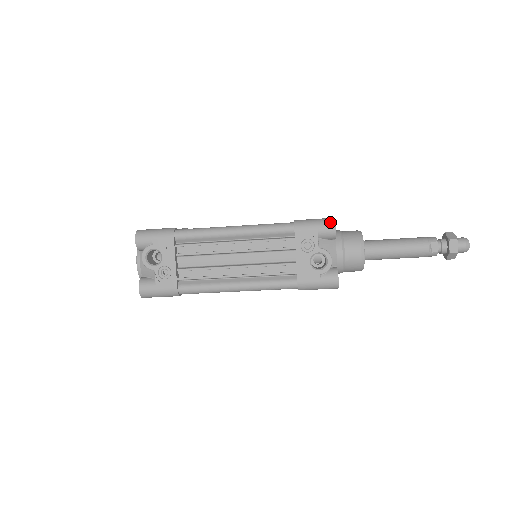
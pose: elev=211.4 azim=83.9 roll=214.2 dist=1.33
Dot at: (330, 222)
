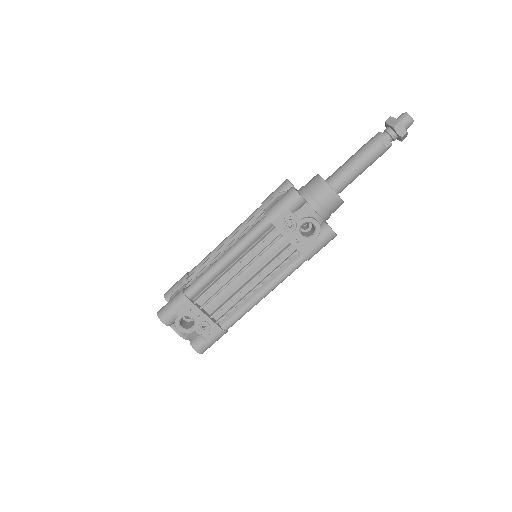
Dot at: (293, 195)
